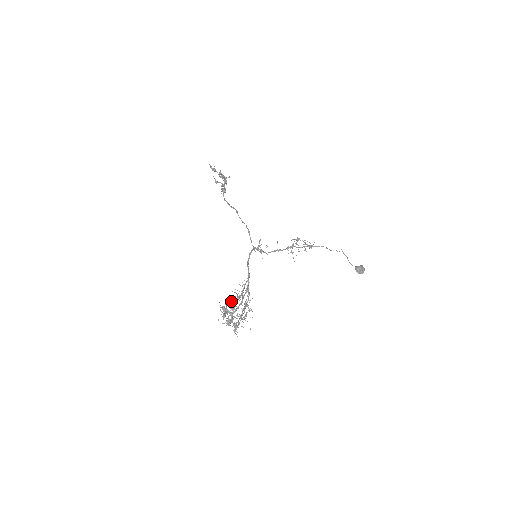
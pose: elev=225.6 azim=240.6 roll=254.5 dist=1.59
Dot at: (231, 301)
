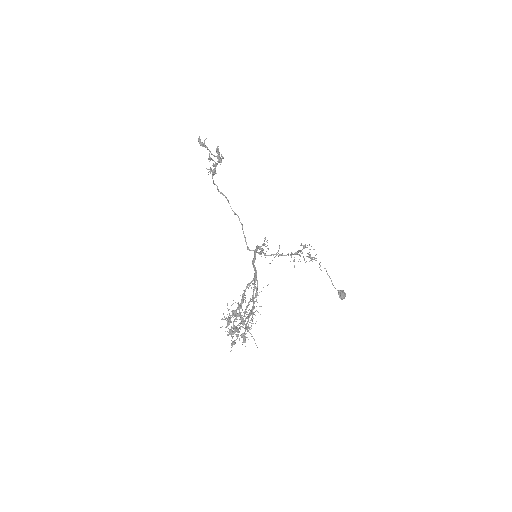
Dot at: occluded
